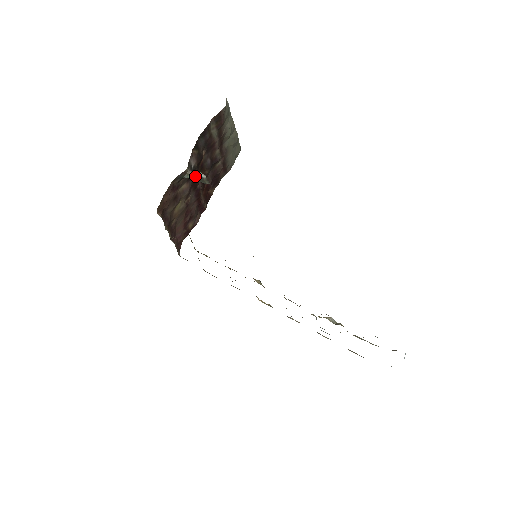
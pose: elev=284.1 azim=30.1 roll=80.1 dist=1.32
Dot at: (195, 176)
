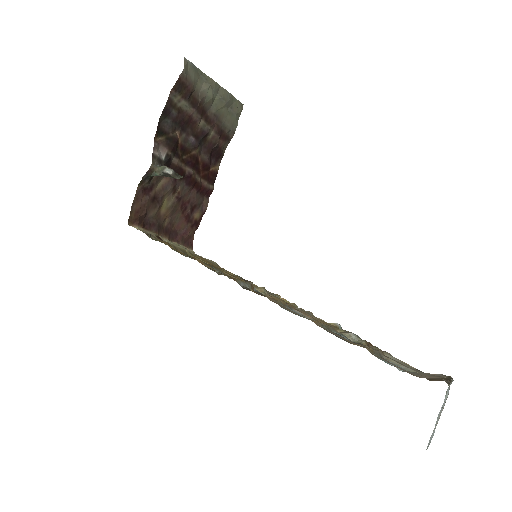
Dot at: (162, 173)
